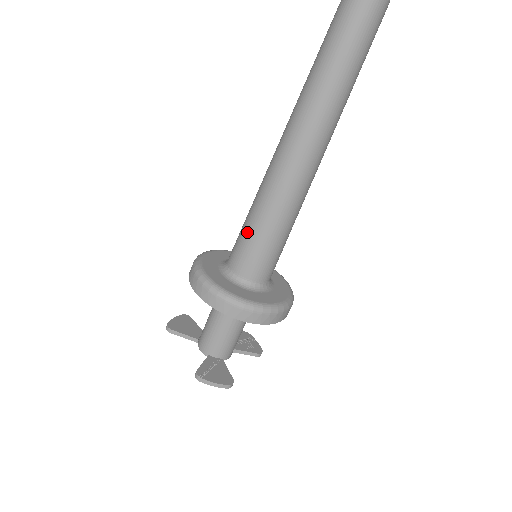
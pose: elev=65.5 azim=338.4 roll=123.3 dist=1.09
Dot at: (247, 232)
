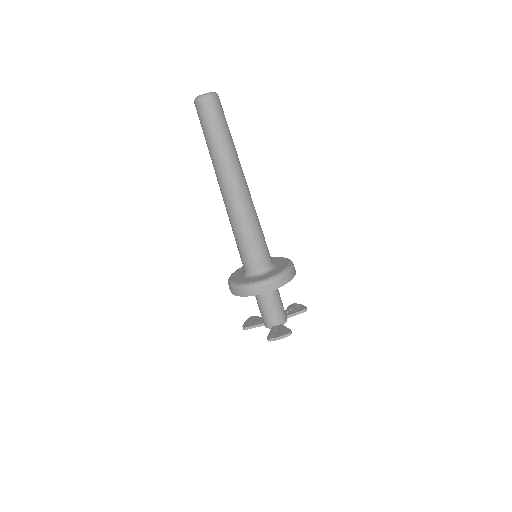
Dot at: (239, 247)
